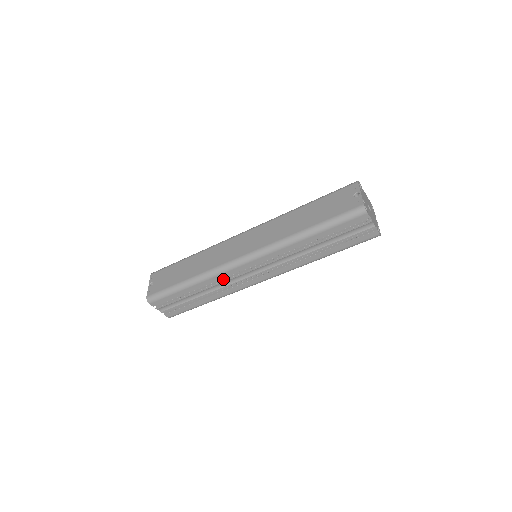
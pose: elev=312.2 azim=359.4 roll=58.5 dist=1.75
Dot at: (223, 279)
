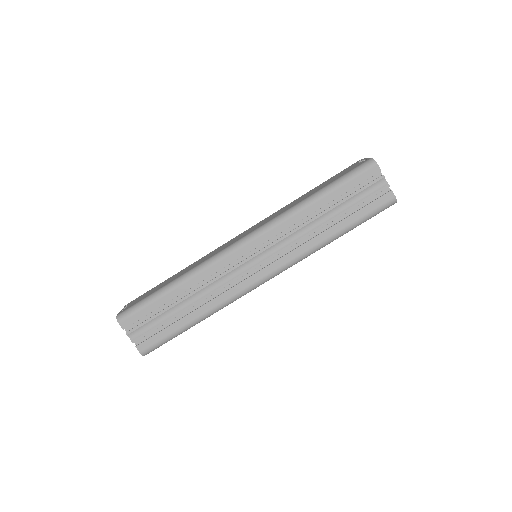
Dot at: (216, 277)
